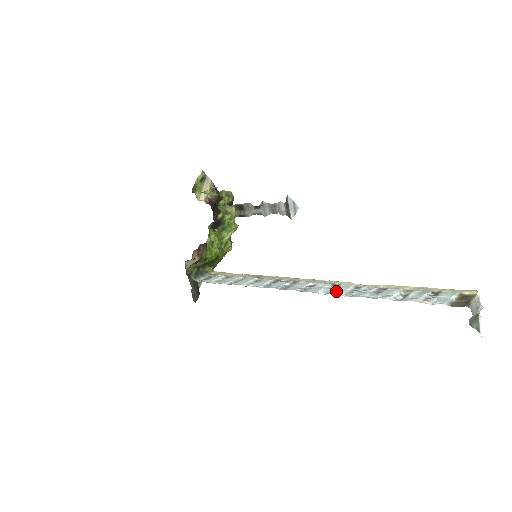
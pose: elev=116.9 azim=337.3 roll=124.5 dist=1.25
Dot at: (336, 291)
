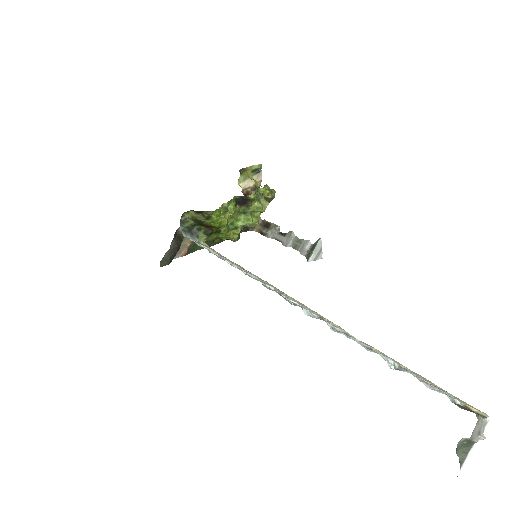
Dot at: occluded
